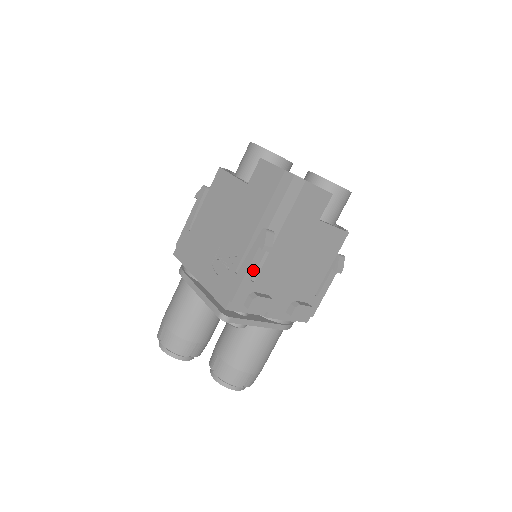
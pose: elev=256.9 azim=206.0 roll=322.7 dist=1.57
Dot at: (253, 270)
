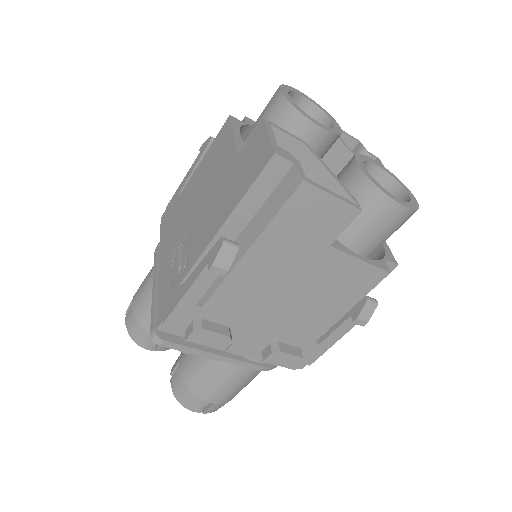
Dot at: (199, 292)
